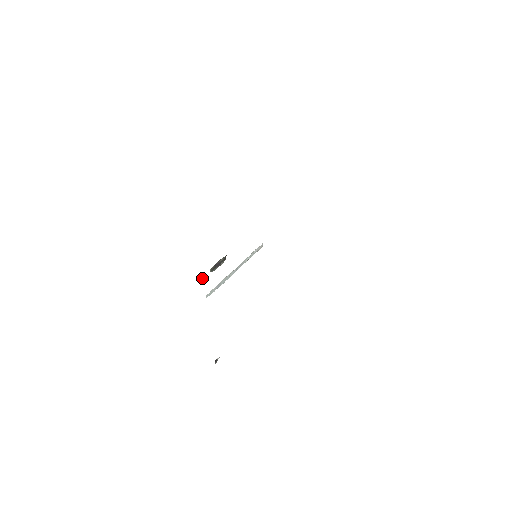
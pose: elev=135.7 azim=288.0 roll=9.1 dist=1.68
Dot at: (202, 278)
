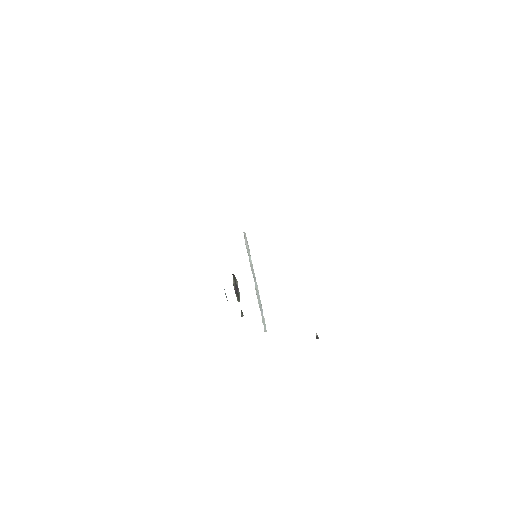
Dot at: (241, 315)
